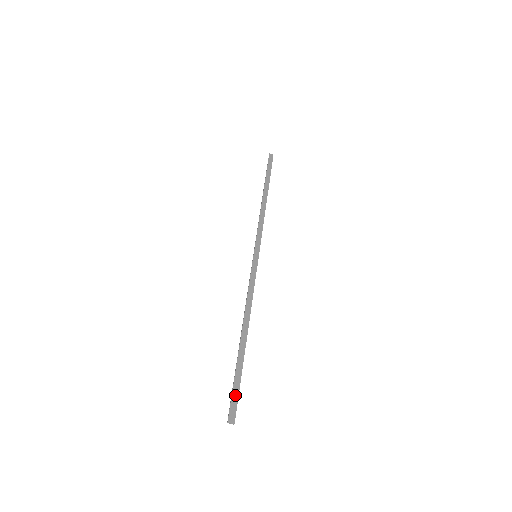
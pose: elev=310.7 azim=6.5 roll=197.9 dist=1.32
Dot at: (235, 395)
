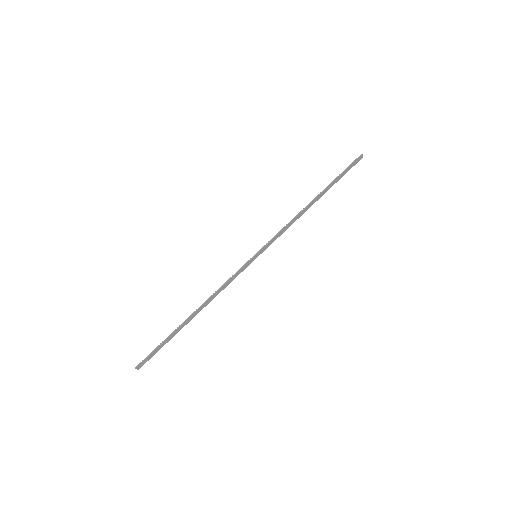
Dot at: (153, 354)
